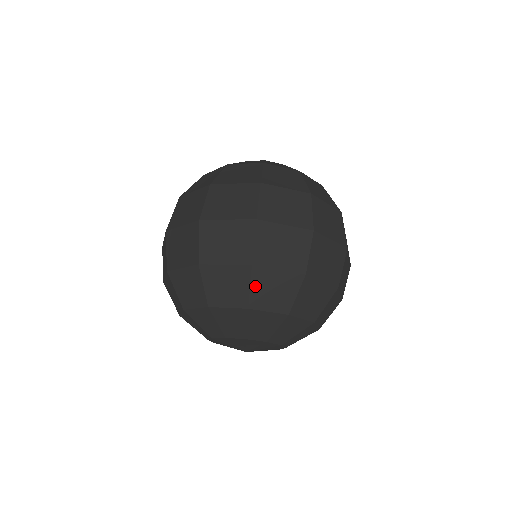
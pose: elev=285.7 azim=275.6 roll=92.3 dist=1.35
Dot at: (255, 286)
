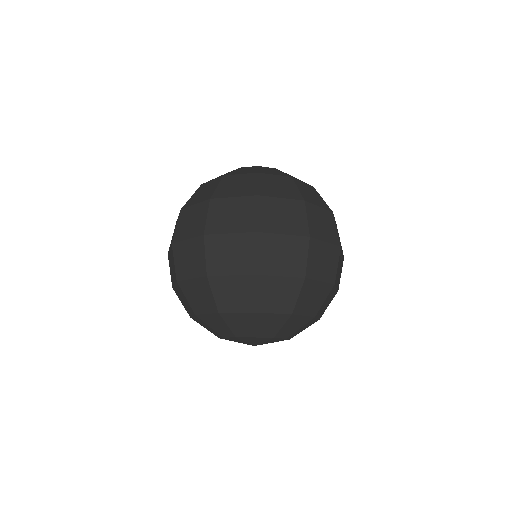
Dot at: (260, 292)
